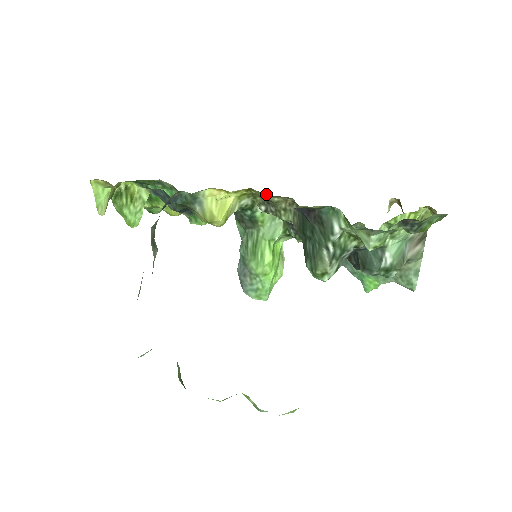
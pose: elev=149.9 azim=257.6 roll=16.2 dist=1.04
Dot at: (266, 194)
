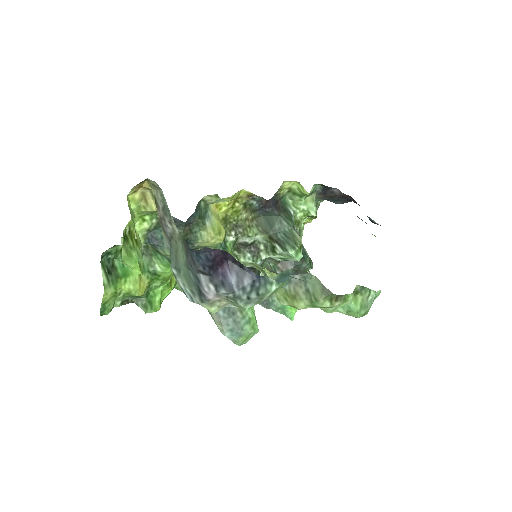
Dot at: (245, 203)
